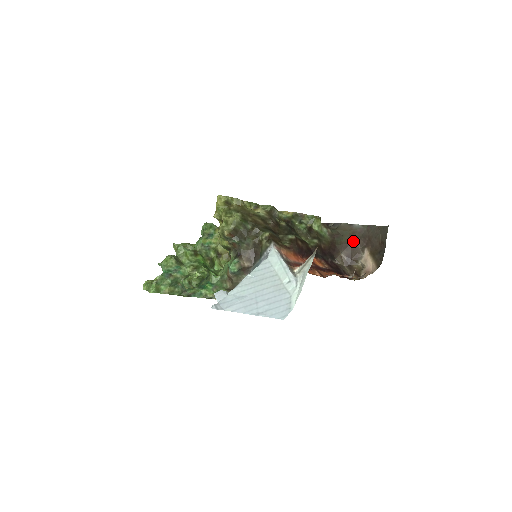
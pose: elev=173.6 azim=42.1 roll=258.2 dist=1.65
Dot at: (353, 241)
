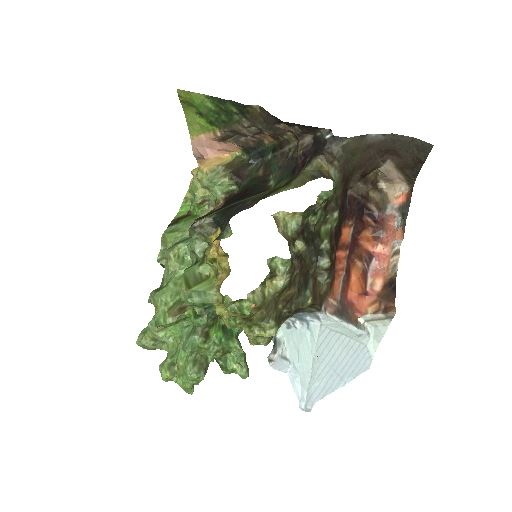
Dot at: (369, 157)
